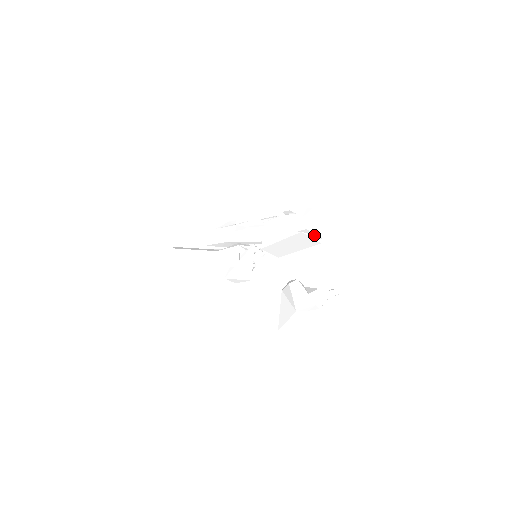
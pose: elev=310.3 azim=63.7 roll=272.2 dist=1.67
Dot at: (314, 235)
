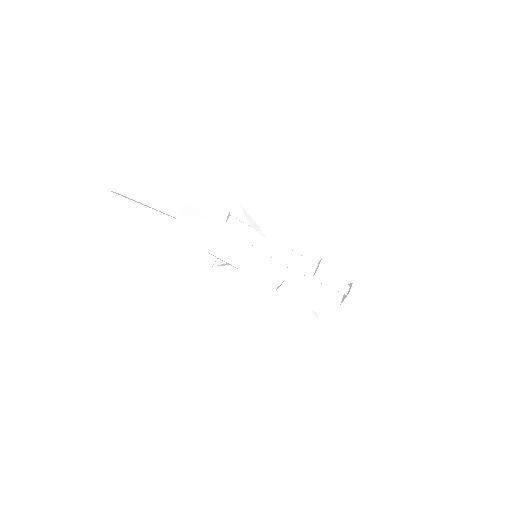
Dot at: occluded
